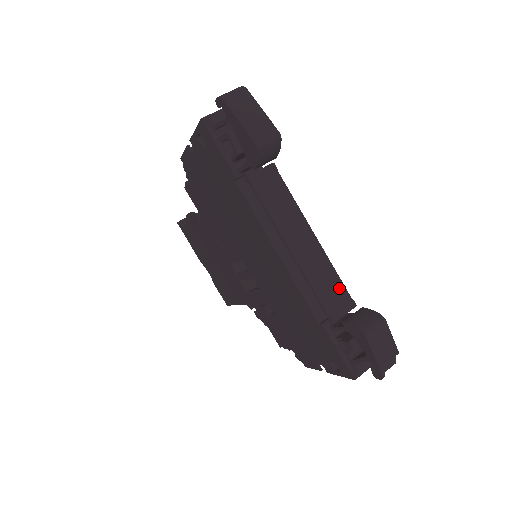
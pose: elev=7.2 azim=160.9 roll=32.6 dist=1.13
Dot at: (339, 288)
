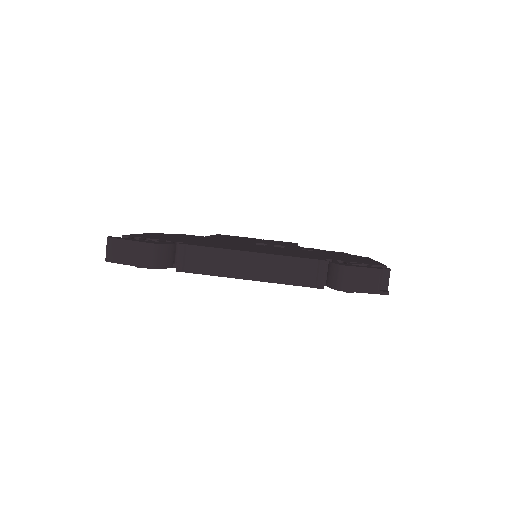
Dot at: (303, 264)
